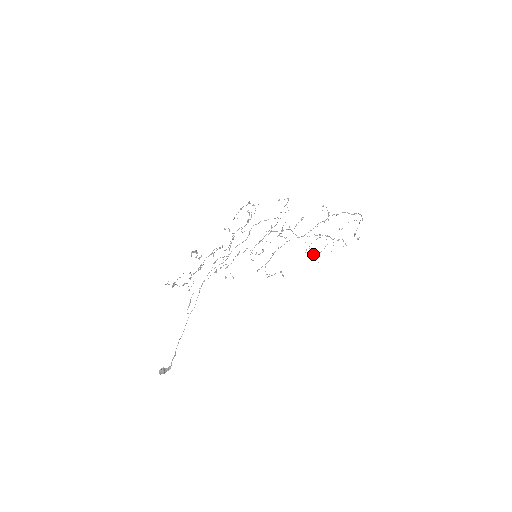
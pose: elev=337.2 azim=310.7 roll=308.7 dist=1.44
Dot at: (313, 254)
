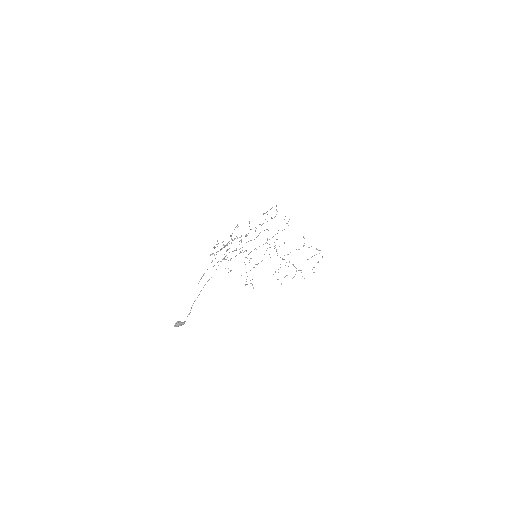
Dot at: occluded
